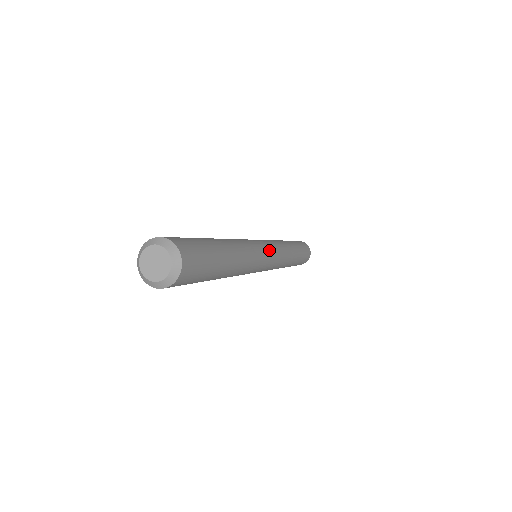
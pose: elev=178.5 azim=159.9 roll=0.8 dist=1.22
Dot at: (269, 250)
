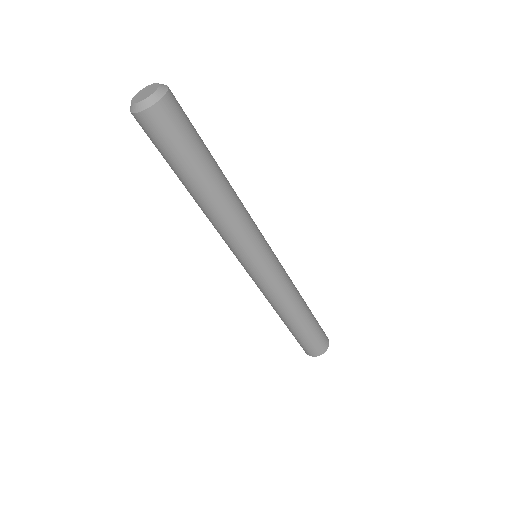
Dot at: (268, 244)
